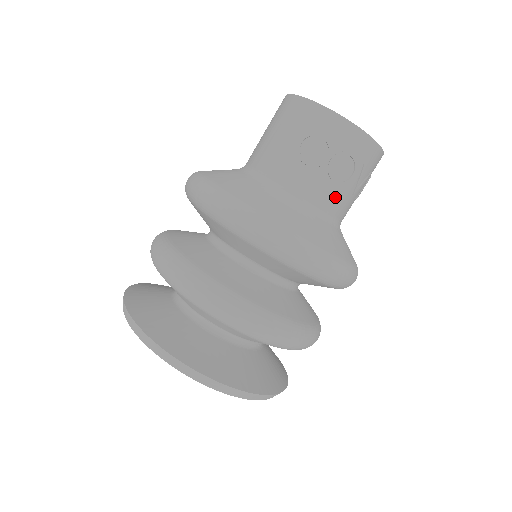
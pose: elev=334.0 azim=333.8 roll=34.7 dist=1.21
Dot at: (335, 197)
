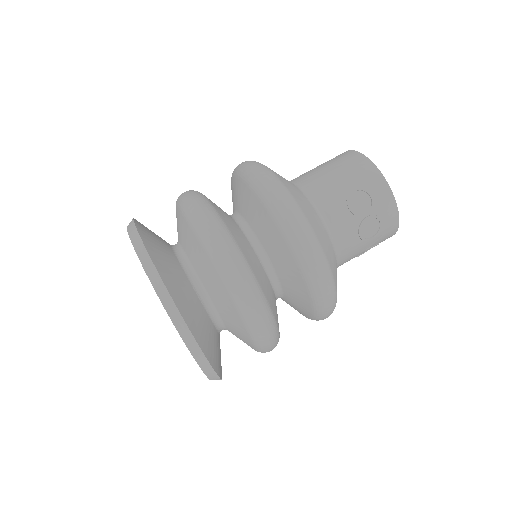
Dot at: (352, 246)
